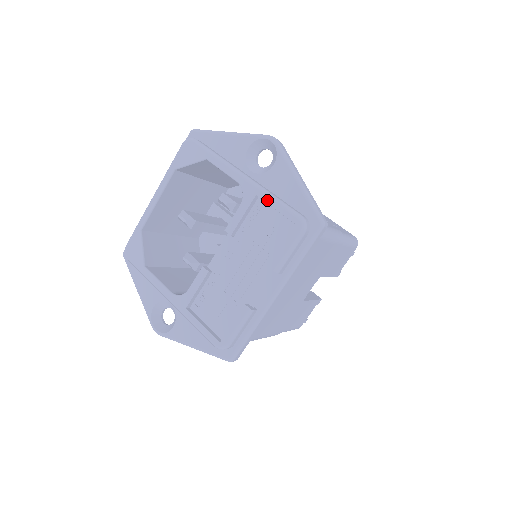
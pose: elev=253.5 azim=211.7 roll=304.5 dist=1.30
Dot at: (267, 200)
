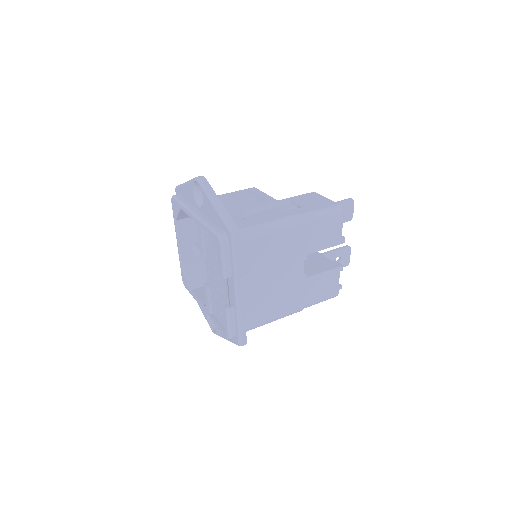
Dot at: (204, 228)
